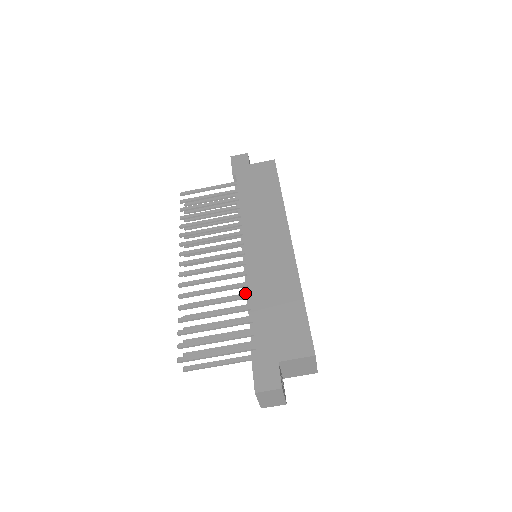
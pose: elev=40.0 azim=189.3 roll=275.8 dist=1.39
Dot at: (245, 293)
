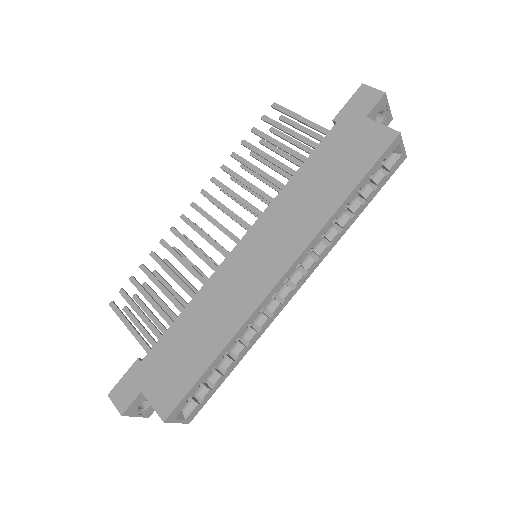
Dot at: occluded
